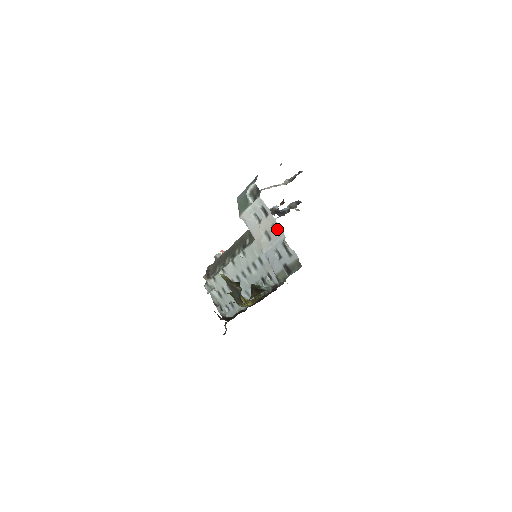
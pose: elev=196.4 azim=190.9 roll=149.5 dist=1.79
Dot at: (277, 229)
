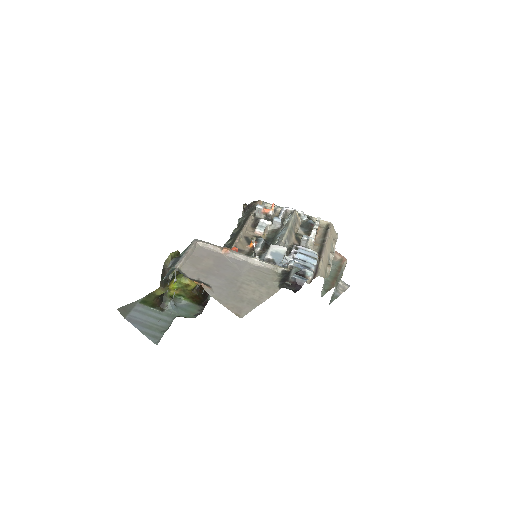
Dot at: occluded
